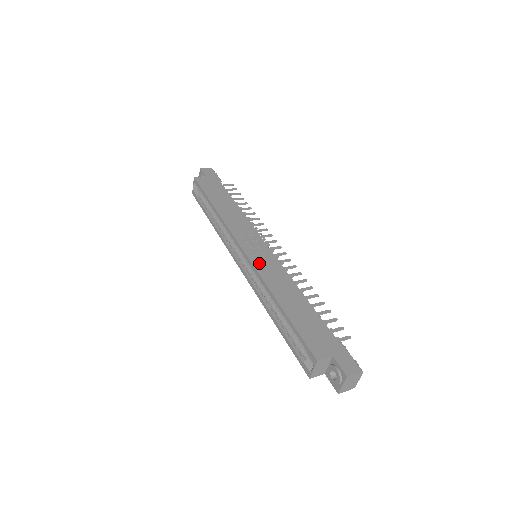
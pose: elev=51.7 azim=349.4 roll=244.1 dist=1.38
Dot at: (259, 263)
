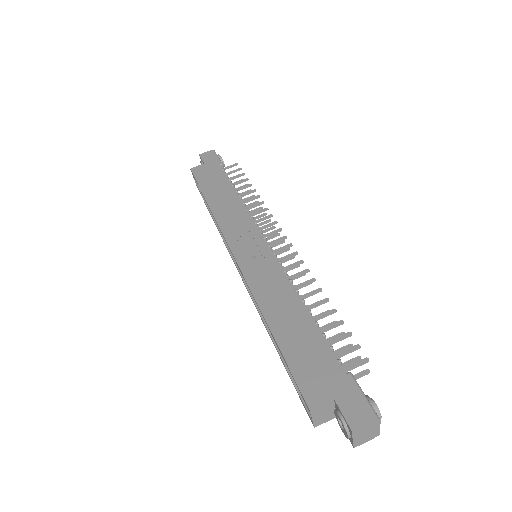
Dot at: (250, 269)
